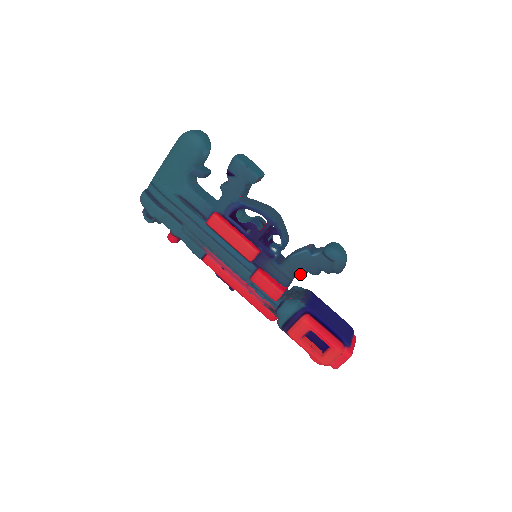
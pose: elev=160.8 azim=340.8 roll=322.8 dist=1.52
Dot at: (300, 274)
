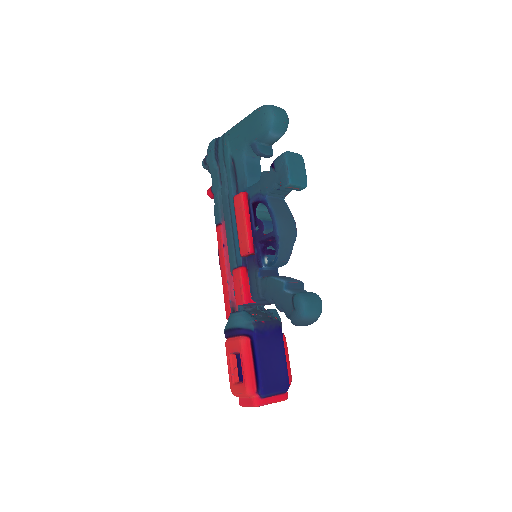
Dot at: (268, 299)
